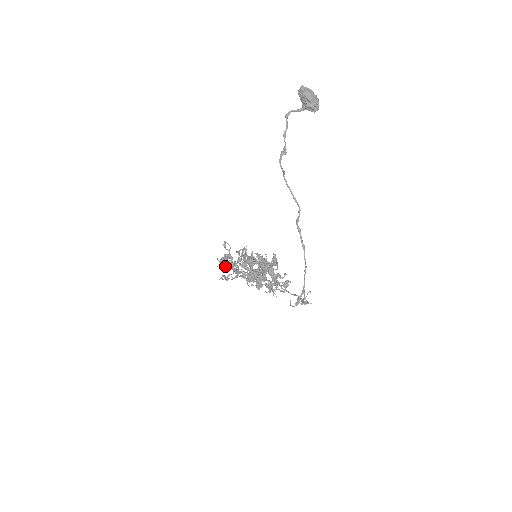
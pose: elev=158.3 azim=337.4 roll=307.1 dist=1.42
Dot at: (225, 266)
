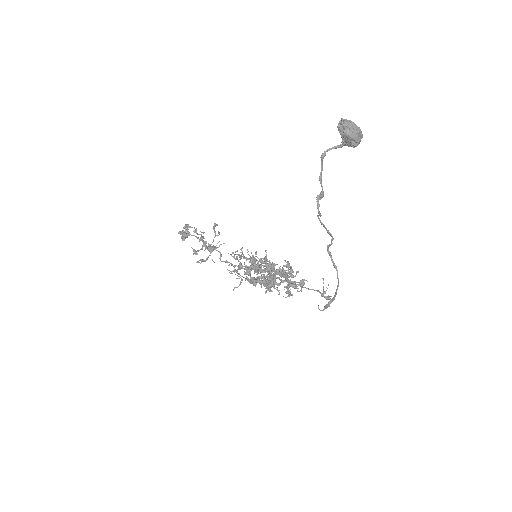
Dot at: (187, 237)
